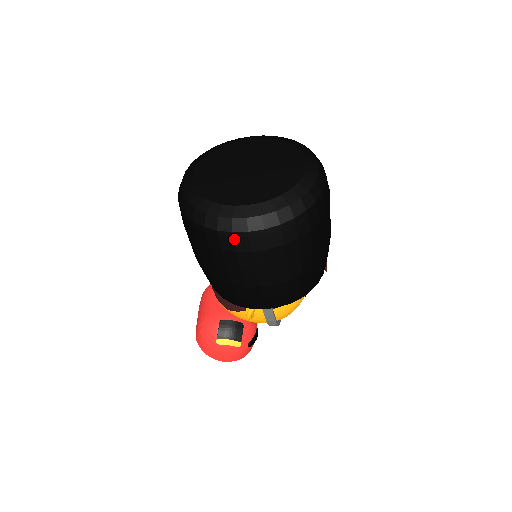
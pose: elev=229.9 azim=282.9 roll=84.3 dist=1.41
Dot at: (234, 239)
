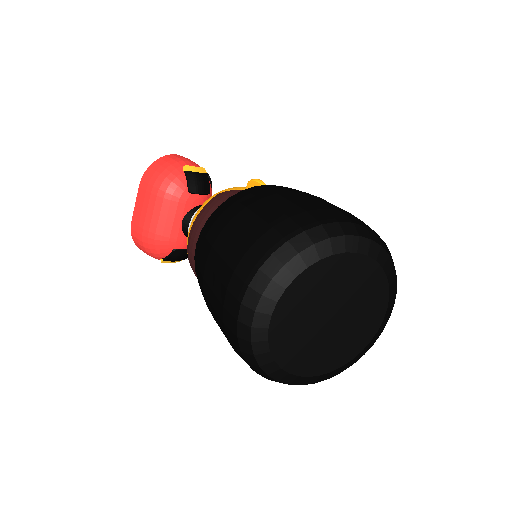
Dot at: occluded
